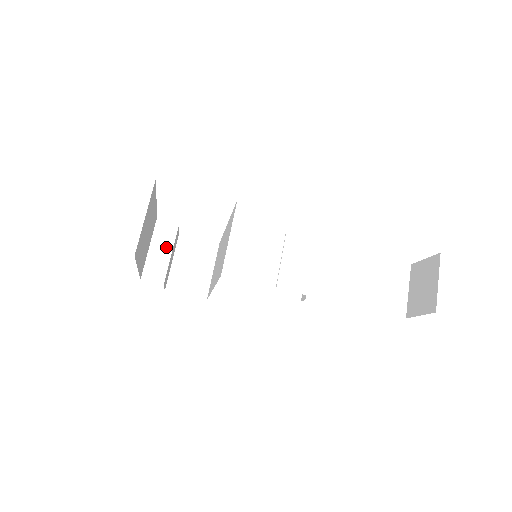
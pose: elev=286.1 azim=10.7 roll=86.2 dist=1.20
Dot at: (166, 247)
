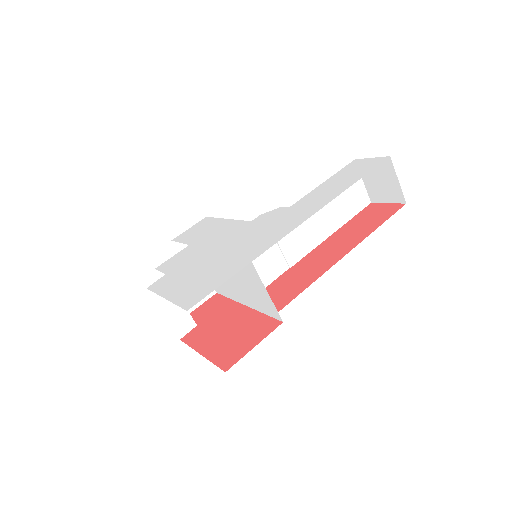
Dot at: occluded
